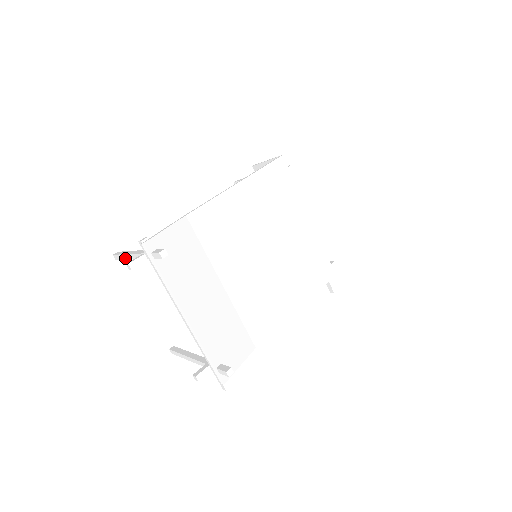
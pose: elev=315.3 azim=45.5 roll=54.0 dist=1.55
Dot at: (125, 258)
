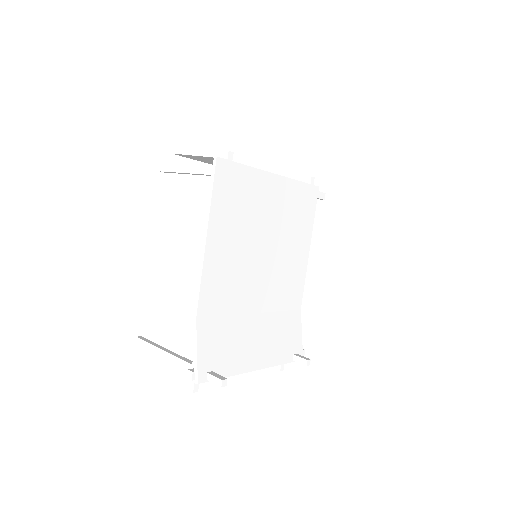
Dot at: occluded
